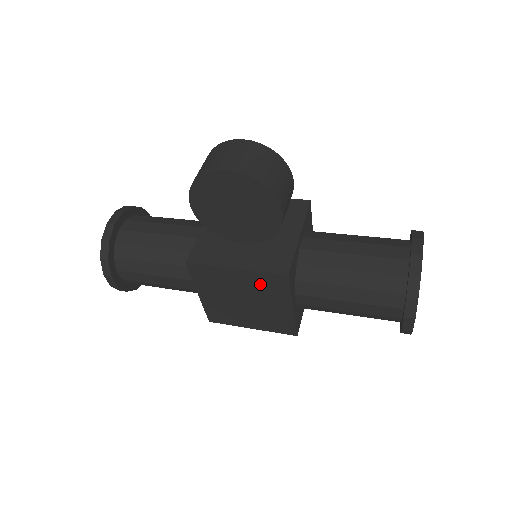
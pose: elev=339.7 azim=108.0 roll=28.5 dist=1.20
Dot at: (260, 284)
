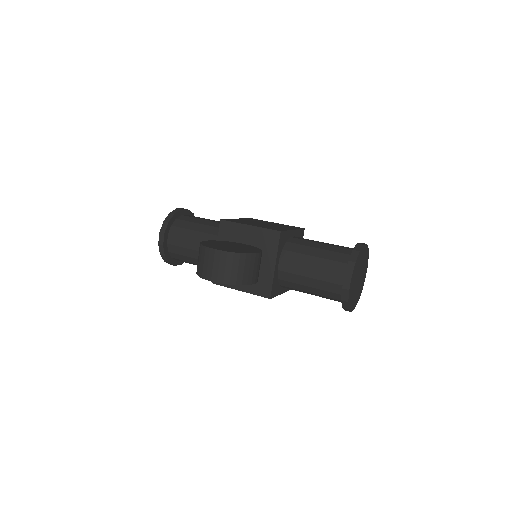
Dot at: occluded
